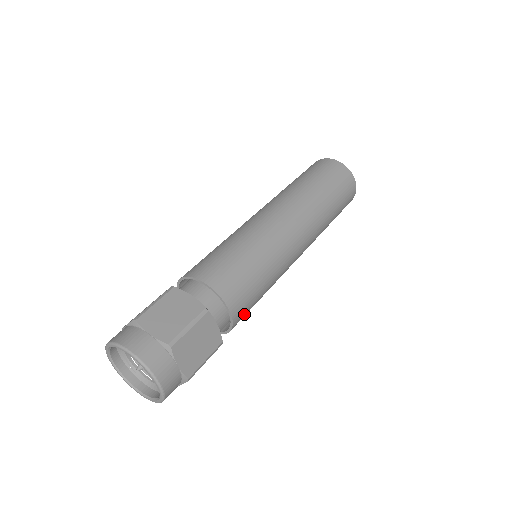
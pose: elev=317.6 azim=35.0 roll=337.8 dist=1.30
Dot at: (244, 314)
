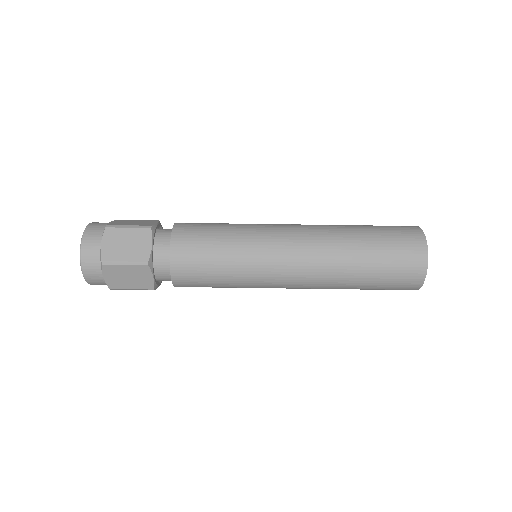
Dot at: (192, 286)
